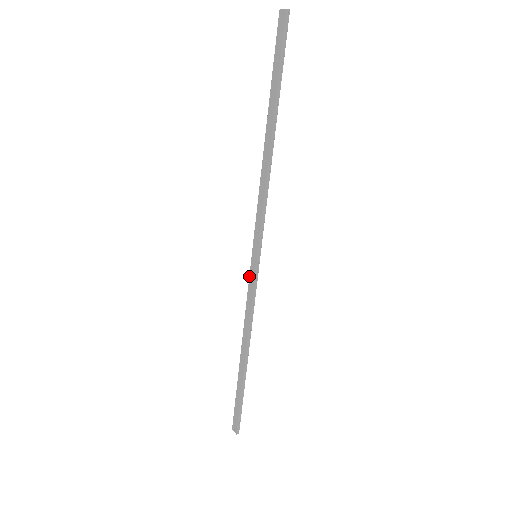
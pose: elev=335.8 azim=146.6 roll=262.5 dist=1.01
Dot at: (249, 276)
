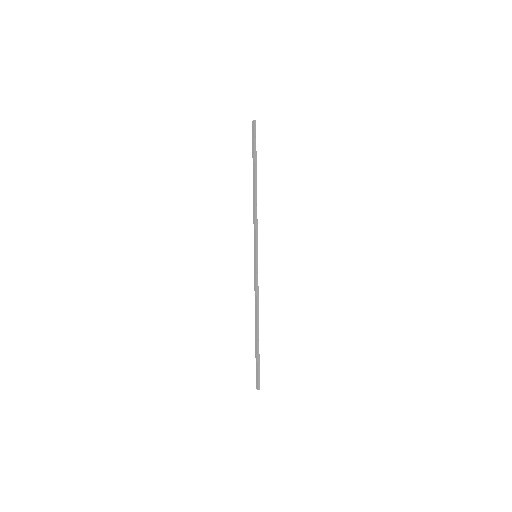
Dot at: (254, 270)
